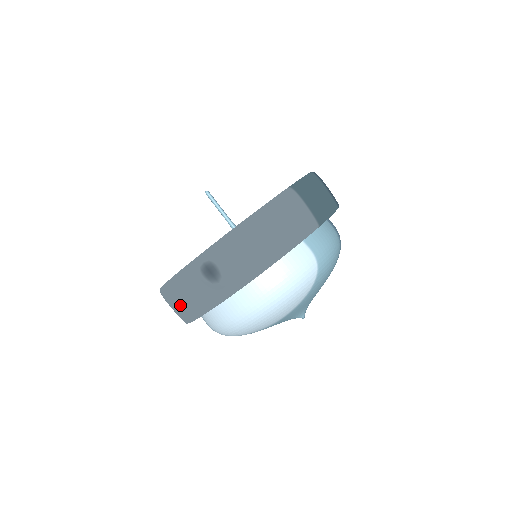
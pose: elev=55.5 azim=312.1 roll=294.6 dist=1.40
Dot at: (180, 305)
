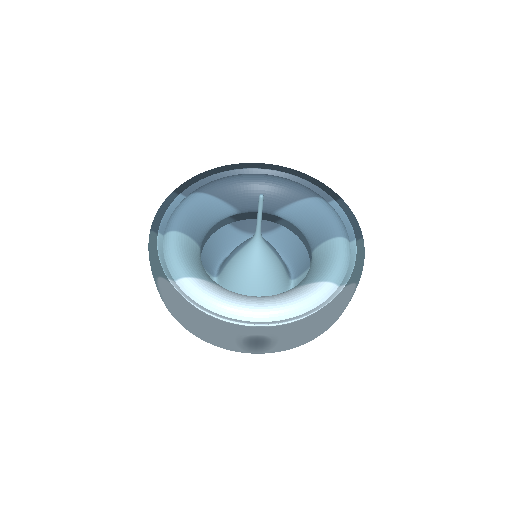
Dot at: (193, 327)
